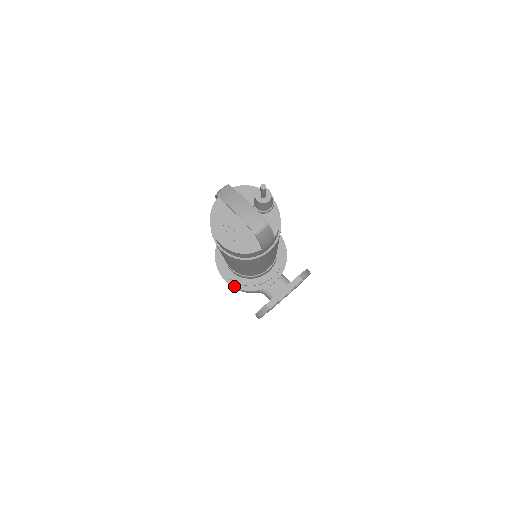
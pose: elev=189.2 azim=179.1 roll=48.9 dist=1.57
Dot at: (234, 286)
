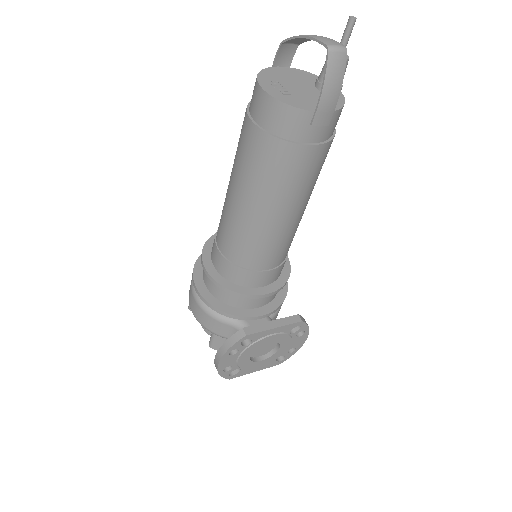
Dot at: (206, 299)
